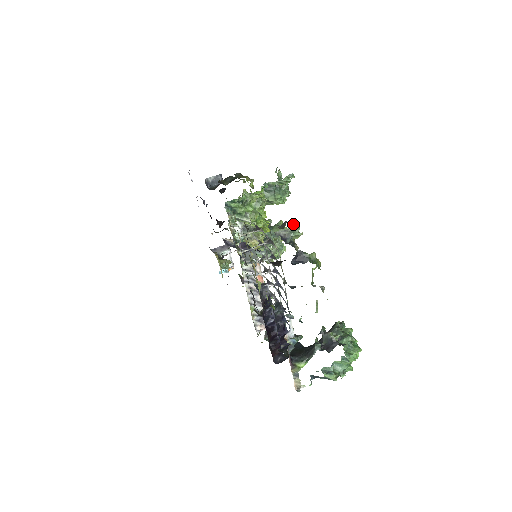
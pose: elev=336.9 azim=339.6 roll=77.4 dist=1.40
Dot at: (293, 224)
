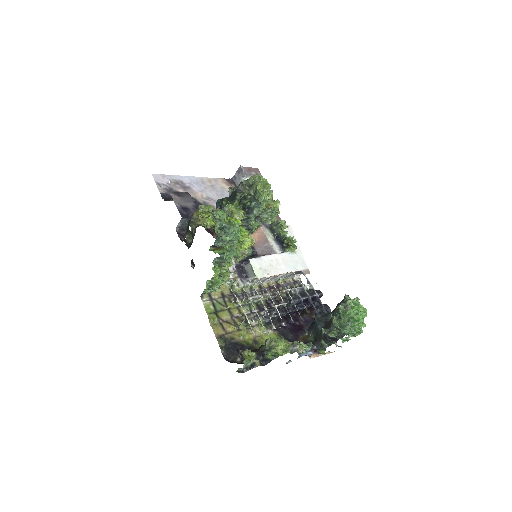
Dot at: (243, 361)
